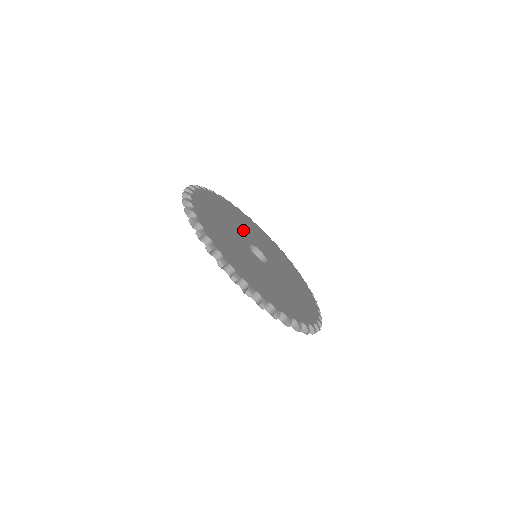
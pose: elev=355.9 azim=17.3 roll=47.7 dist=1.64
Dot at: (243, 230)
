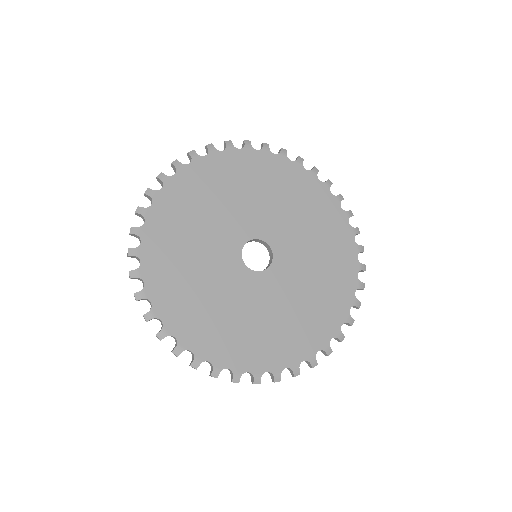
Dot at: (273, 217)
